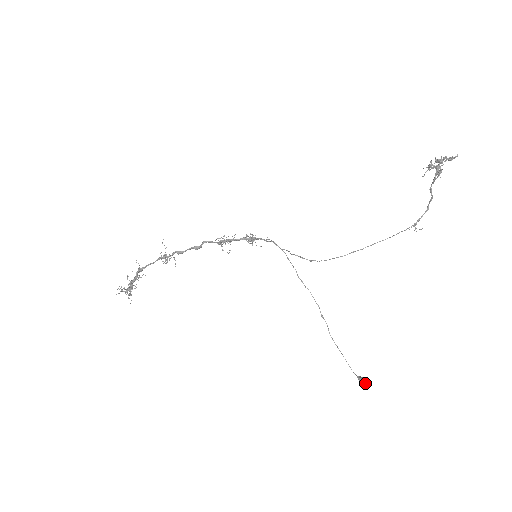
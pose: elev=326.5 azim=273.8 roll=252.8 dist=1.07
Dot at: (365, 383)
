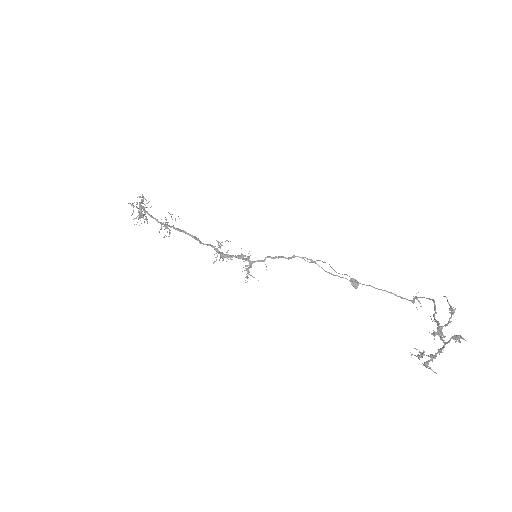
Dot at: (354, 287)
